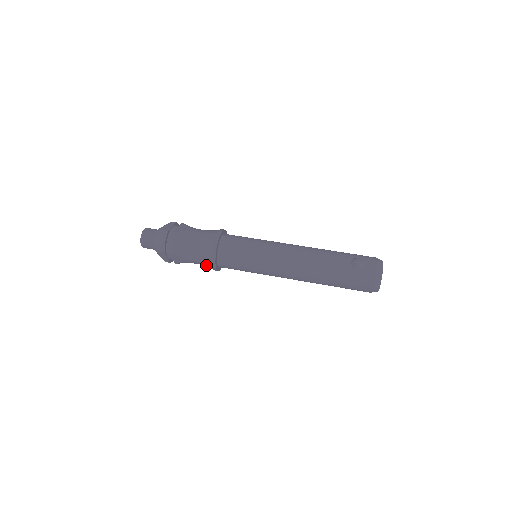
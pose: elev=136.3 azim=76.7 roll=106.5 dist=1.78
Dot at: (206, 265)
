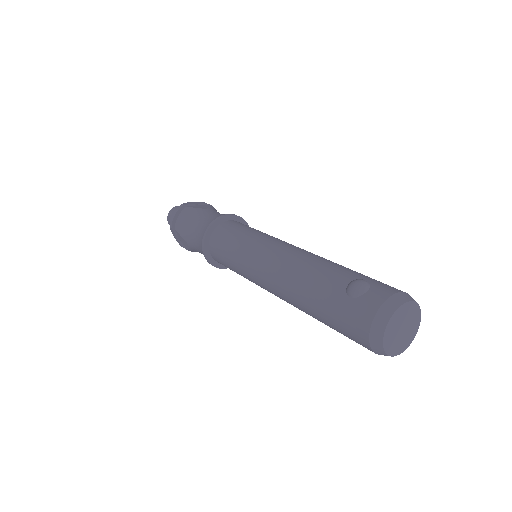
Dot at: occluded
